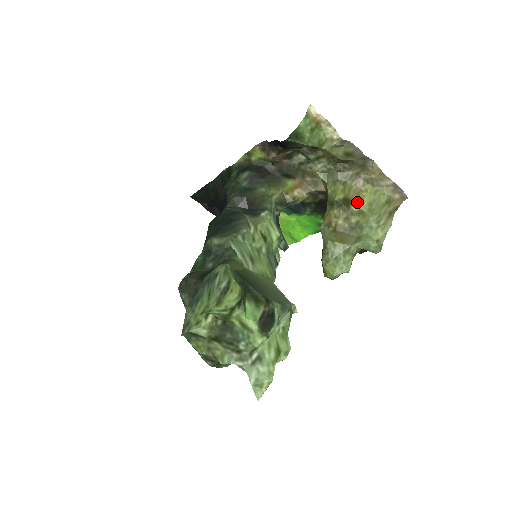
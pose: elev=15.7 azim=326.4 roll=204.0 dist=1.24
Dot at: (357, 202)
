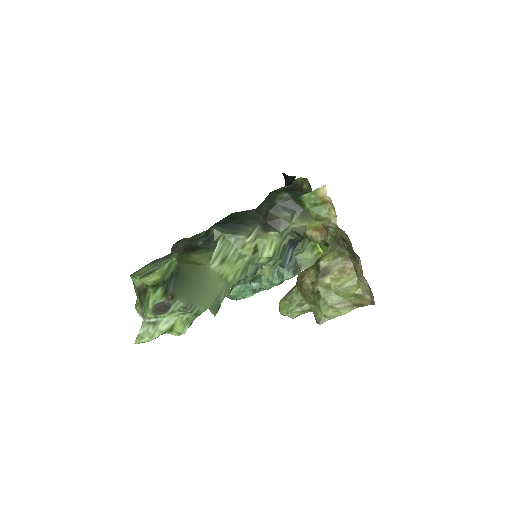
Dot at: (334, 277)
